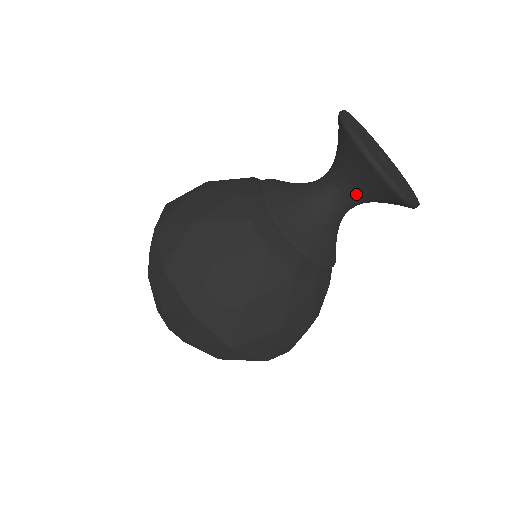
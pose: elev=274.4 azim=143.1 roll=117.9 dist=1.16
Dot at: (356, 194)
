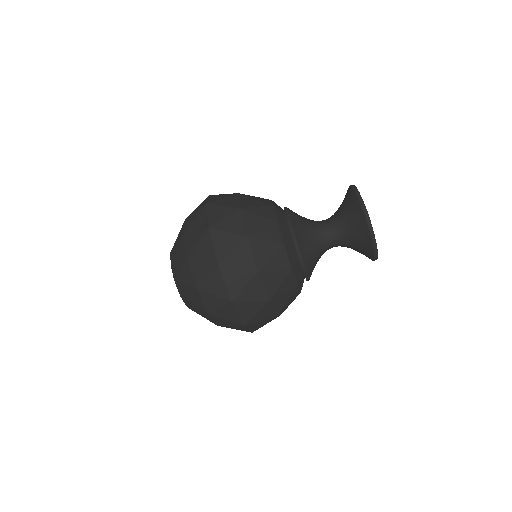
Dot at: (342, 228)
